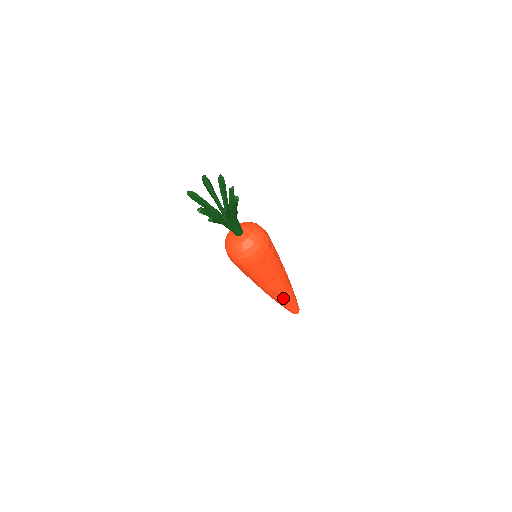
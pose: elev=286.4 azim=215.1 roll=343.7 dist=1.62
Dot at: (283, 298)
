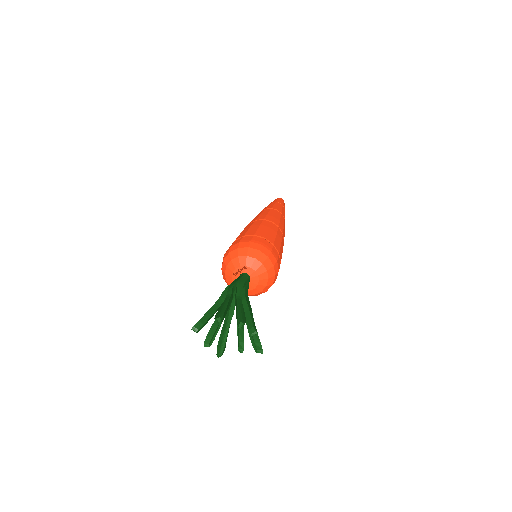
Dot at: occluded
